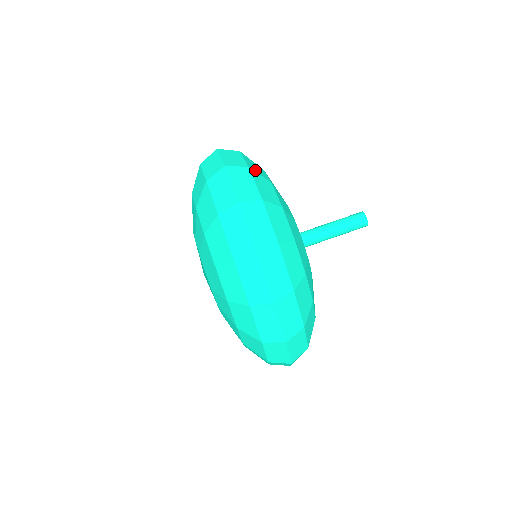
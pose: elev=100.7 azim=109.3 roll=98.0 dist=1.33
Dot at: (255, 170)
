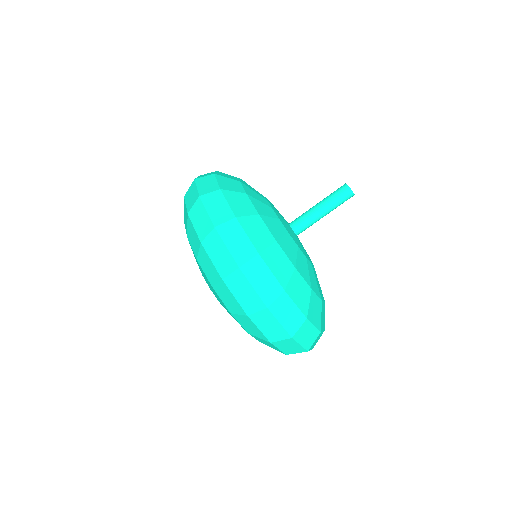
Dot at: (223, 176)
